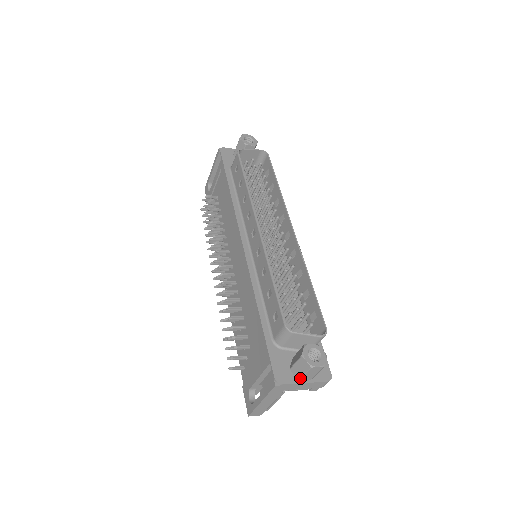
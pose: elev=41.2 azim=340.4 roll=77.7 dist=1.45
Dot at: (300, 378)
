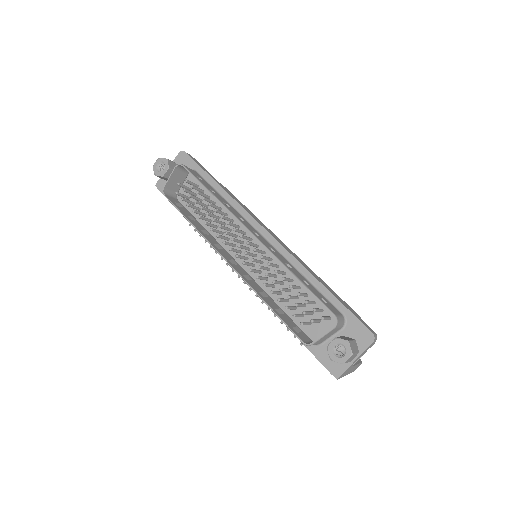
Dot at: (348, 362)
